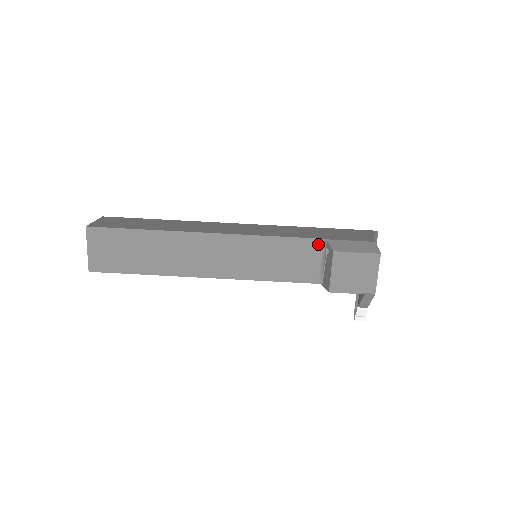
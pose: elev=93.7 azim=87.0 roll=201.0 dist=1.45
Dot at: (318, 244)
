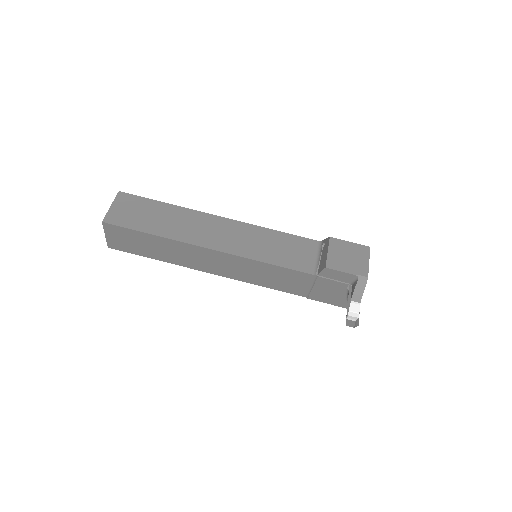
Dot at: (315, 244)
